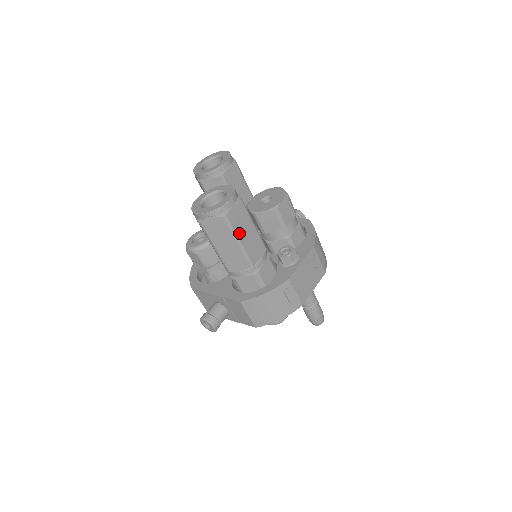
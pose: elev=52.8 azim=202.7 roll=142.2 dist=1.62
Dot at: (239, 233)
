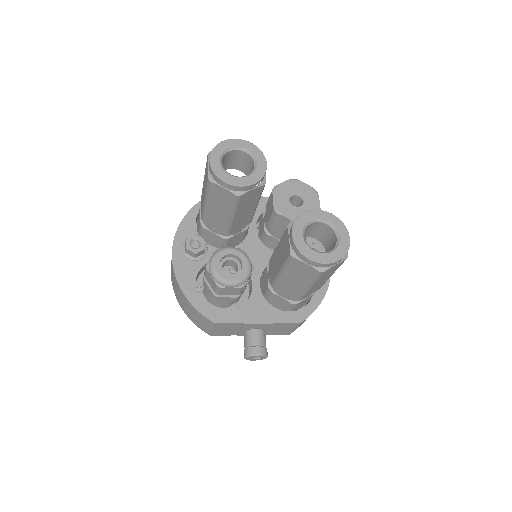
Dot at: occluded
